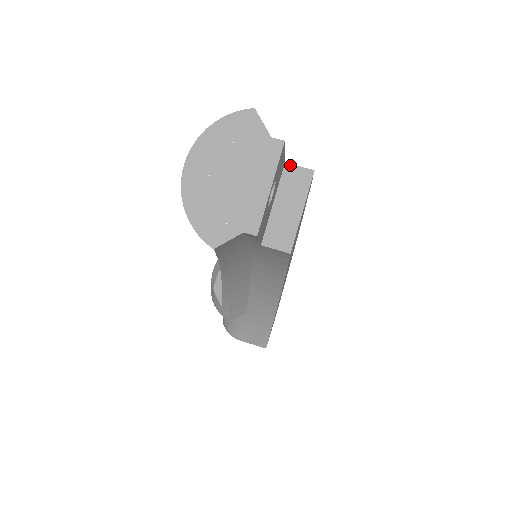
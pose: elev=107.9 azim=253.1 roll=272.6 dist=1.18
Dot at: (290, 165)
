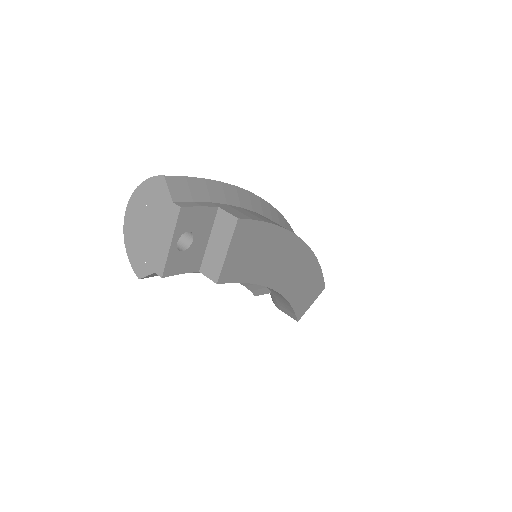
Dot at: (222, 210)
